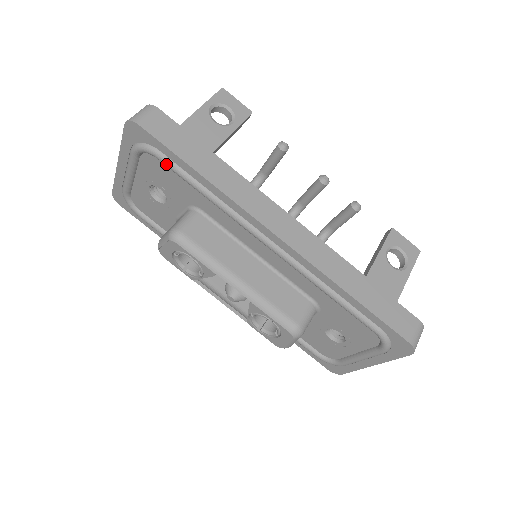
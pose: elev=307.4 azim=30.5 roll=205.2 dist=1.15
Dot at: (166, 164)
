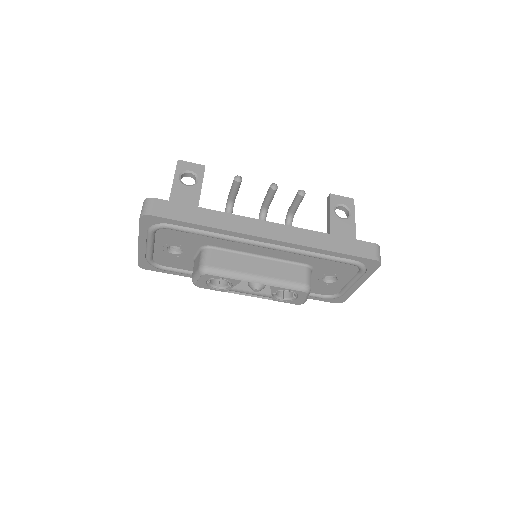
Dot at: (178, 230)
